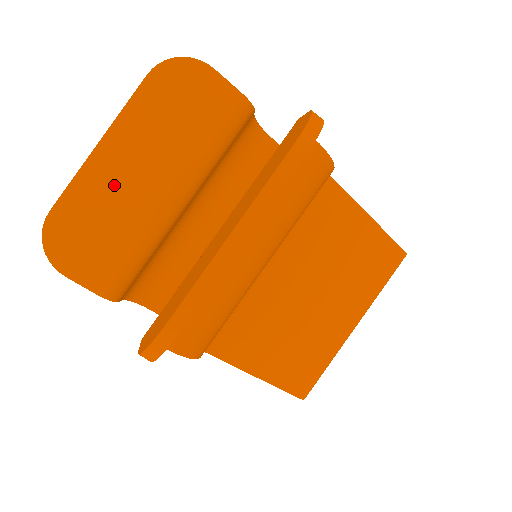
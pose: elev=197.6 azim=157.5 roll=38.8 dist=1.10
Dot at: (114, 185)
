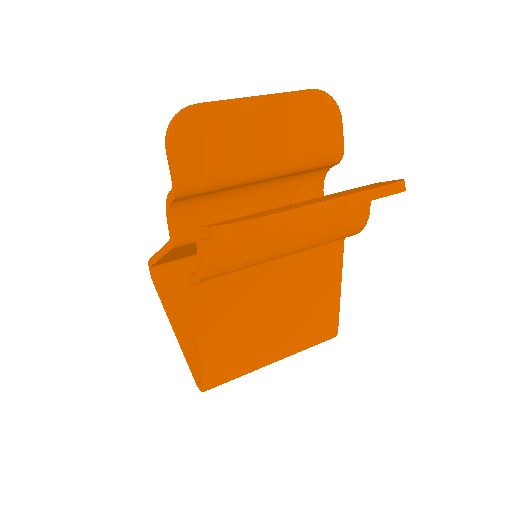
Dot at: (245, 126)
